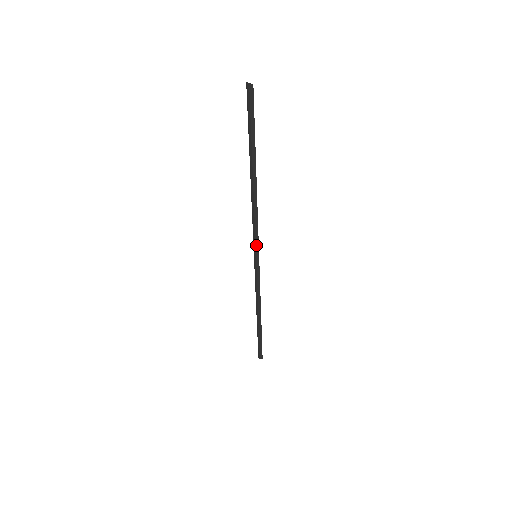
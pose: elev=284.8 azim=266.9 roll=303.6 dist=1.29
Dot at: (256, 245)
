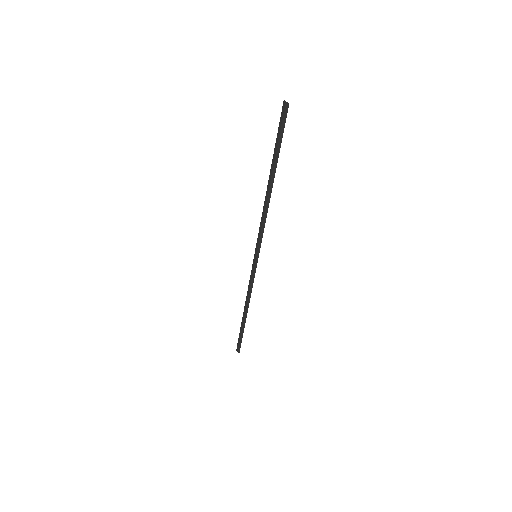
Dot at: (258, 246)
